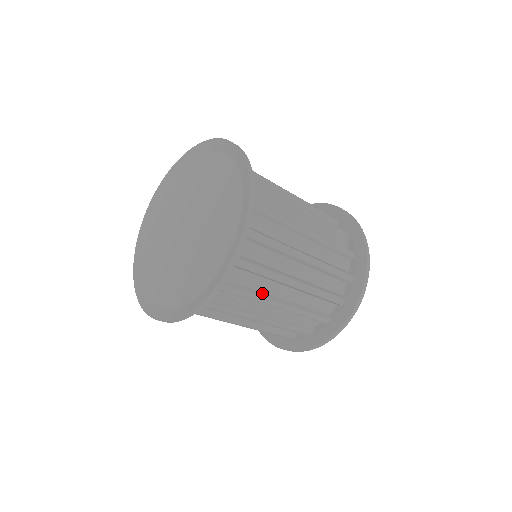
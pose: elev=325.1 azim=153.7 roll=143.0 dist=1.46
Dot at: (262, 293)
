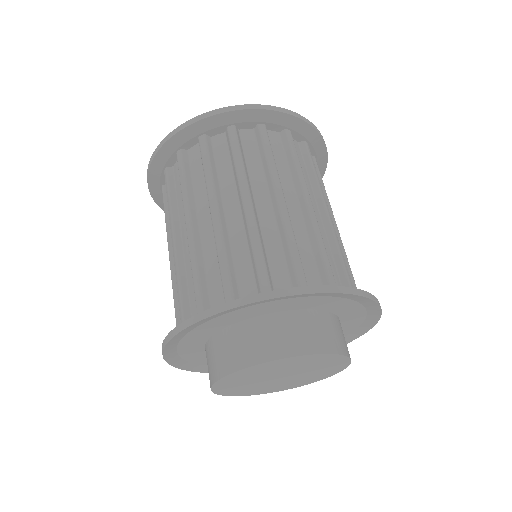
Dot at: (193, 201)
